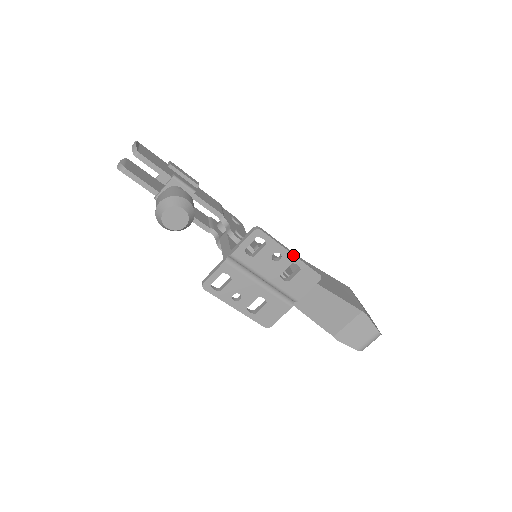
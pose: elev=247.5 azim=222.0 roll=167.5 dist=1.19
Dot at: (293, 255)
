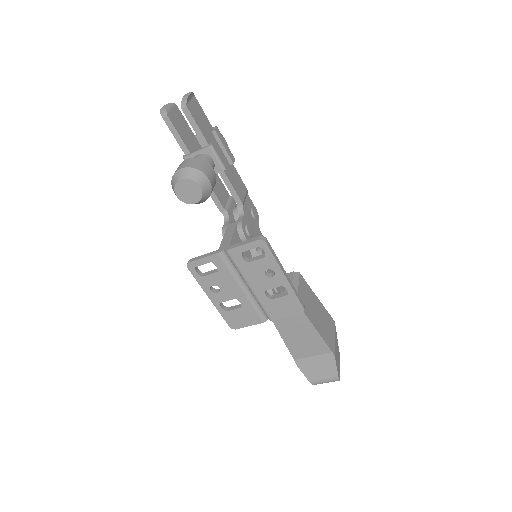
Dot at: (286, 279)
